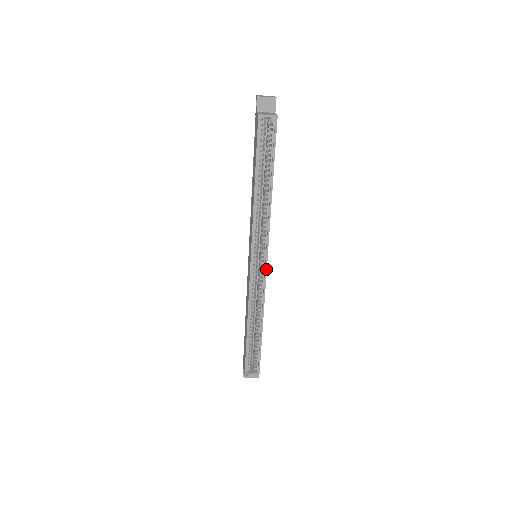
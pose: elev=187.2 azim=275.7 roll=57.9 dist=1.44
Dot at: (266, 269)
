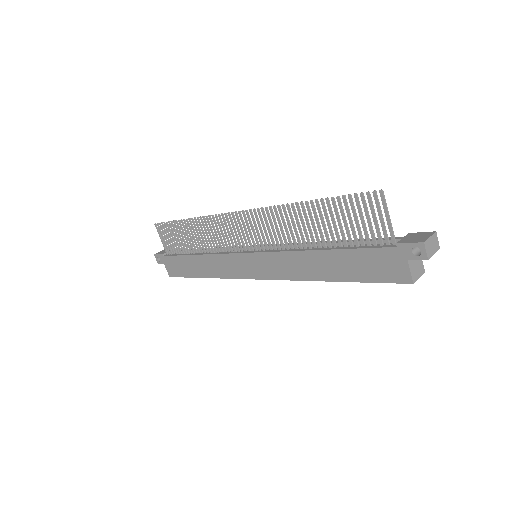
Dot at: occluded
